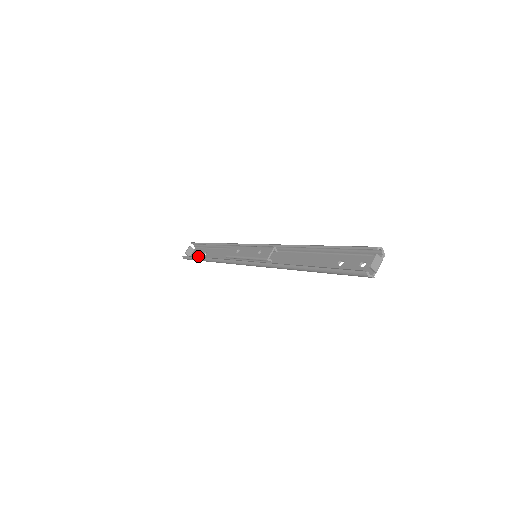
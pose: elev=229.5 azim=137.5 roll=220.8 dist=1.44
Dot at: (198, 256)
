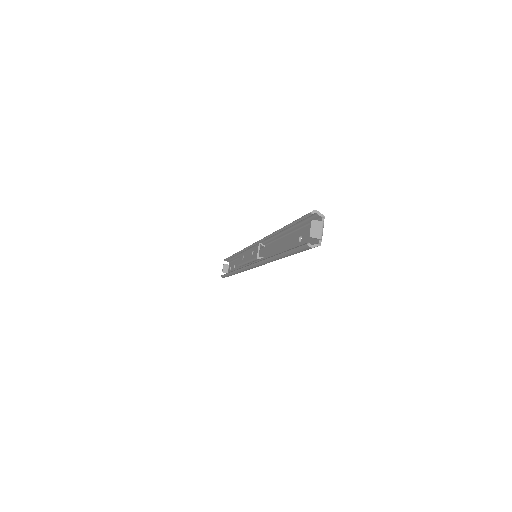
Dot at: occluded
